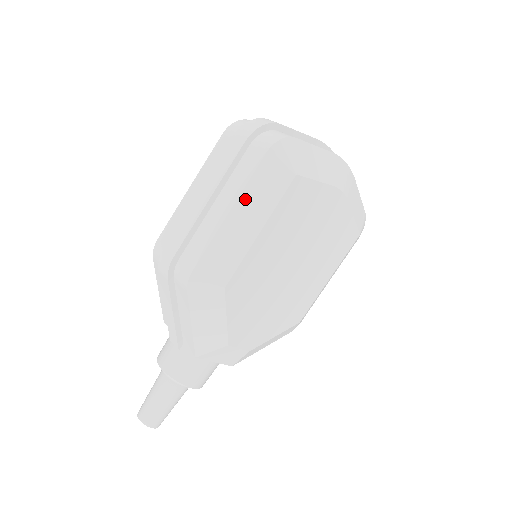
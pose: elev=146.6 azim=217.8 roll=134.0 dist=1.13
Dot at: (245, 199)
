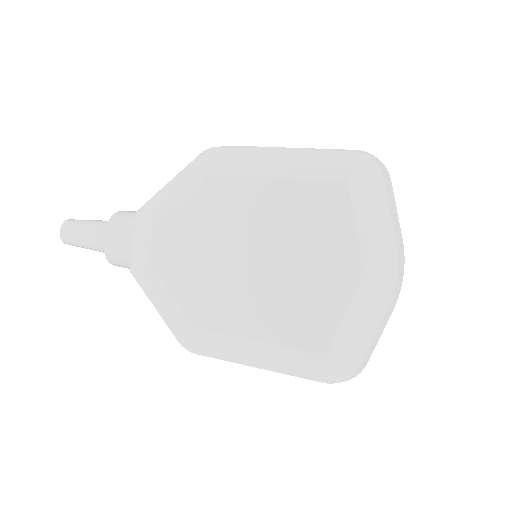
Dot at: (302, 155)
